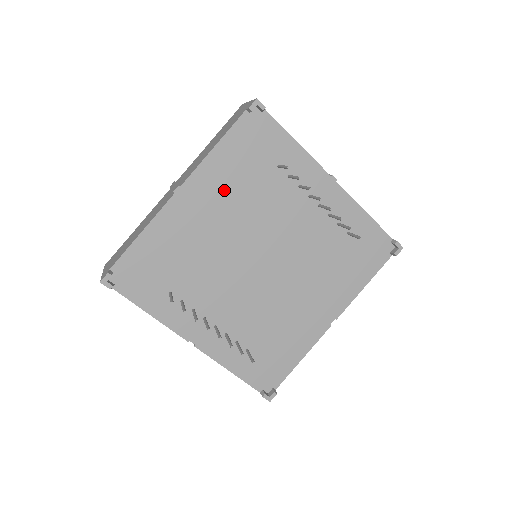
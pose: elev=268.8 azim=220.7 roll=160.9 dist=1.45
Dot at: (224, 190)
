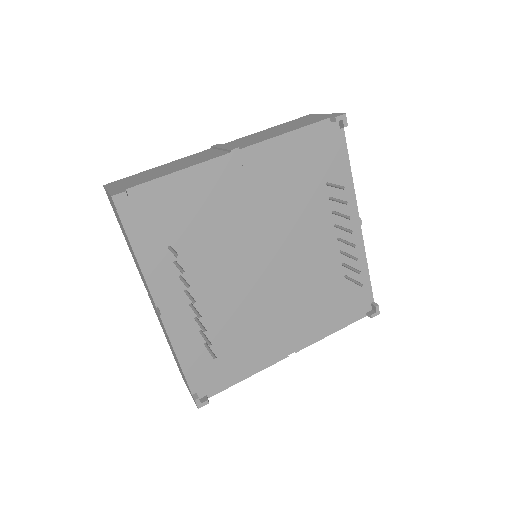
Dot at: (273, 177)
